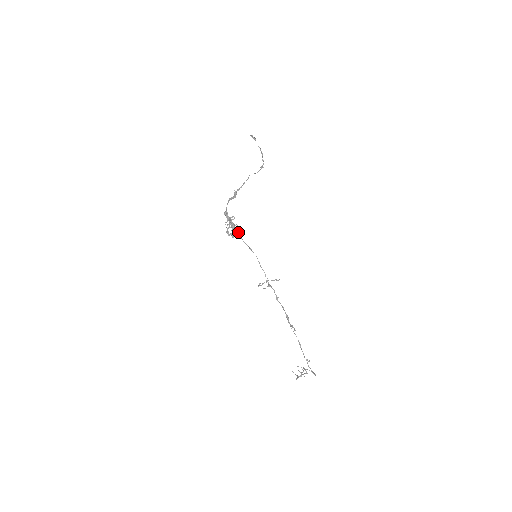
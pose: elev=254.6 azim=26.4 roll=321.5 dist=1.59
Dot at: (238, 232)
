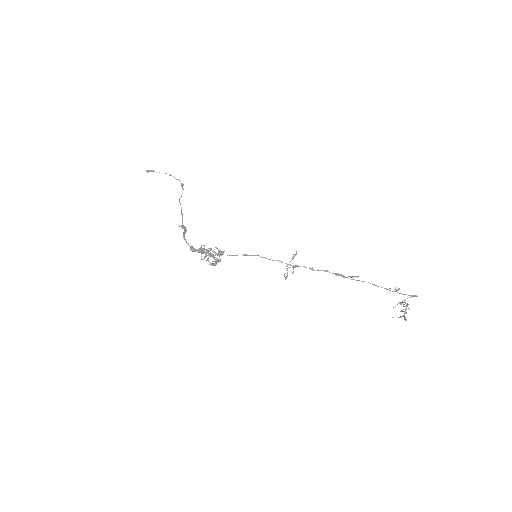
Dot at: (219, 251)
